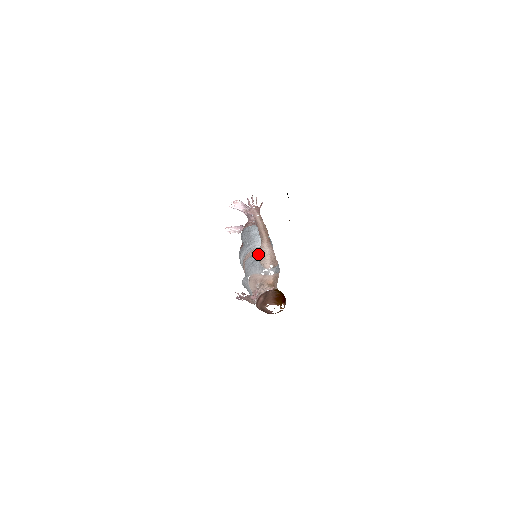
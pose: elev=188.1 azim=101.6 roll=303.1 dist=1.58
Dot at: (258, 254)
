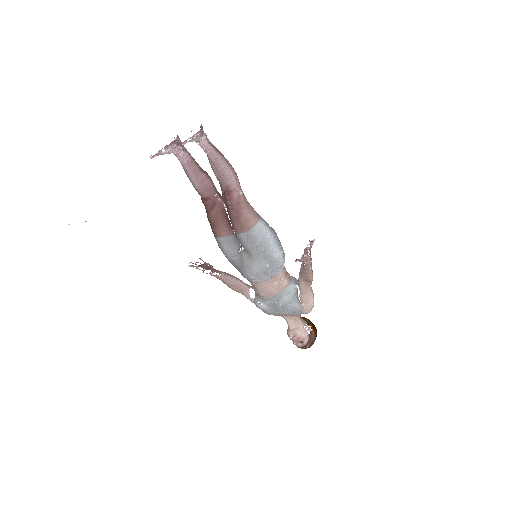
Dot at: (291, 289)
